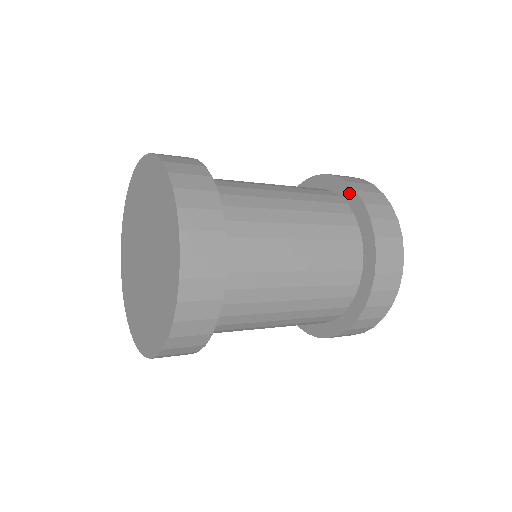
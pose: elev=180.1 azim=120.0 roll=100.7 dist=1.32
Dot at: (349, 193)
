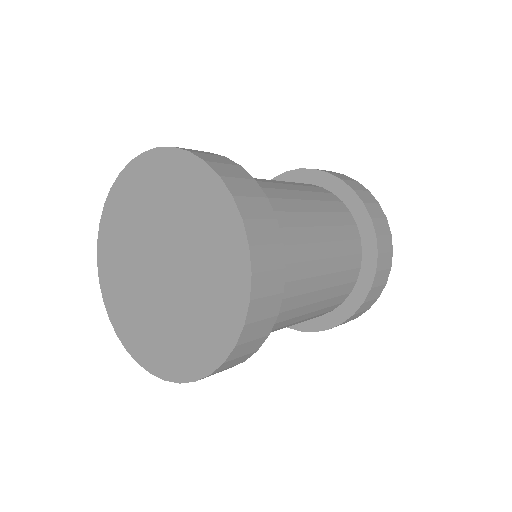
Dot at: (362, 216)
